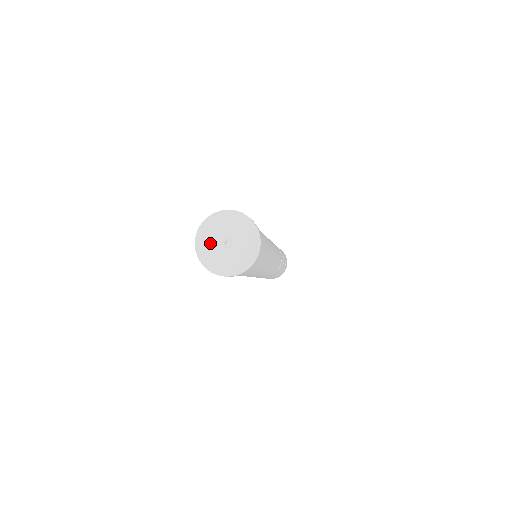
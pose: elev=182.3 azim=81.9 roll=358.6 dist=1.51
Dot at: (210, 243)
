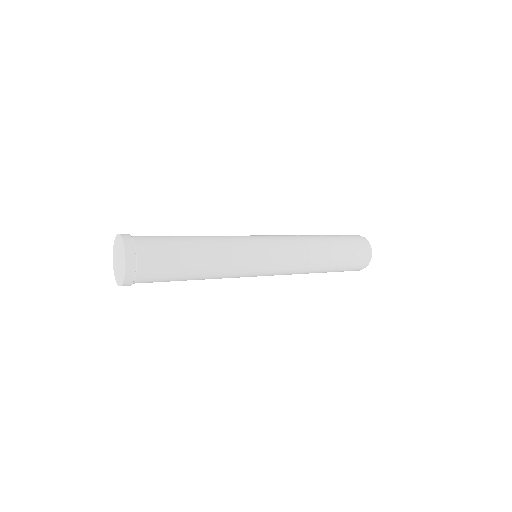
Dot at: (116, 250)
